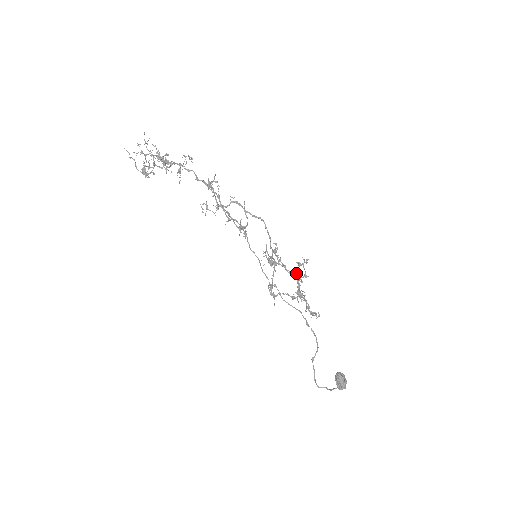
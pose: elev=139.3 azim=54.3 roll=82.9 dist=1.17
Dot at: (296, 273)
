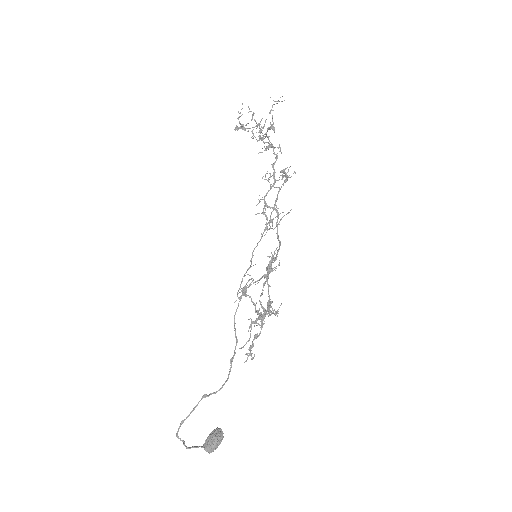
Dot at: (272, 301)
